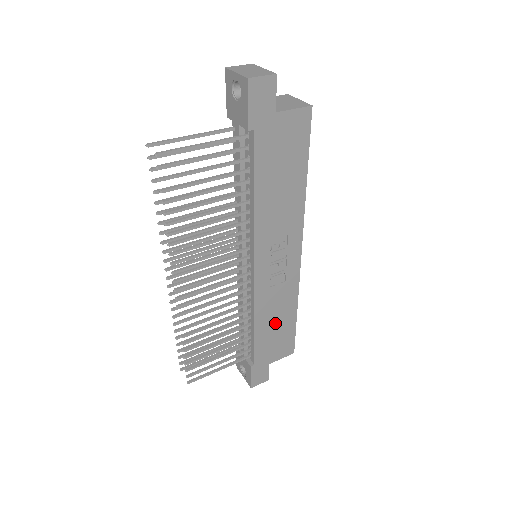
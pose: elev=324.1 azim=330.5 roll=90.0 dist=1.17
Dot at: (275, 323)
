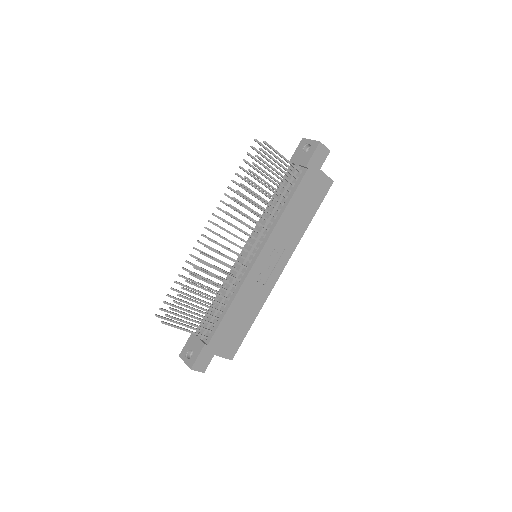
Dot at: (240, 316)
